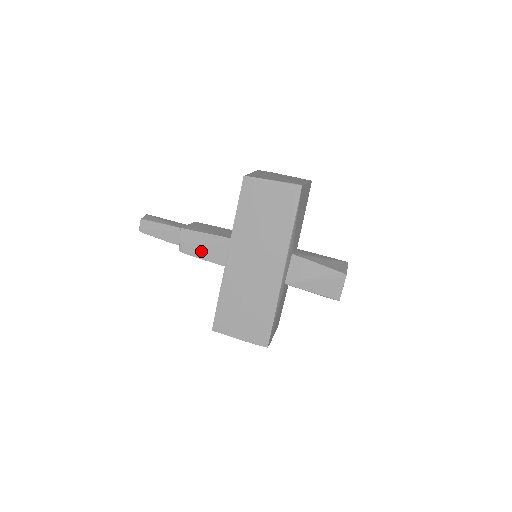
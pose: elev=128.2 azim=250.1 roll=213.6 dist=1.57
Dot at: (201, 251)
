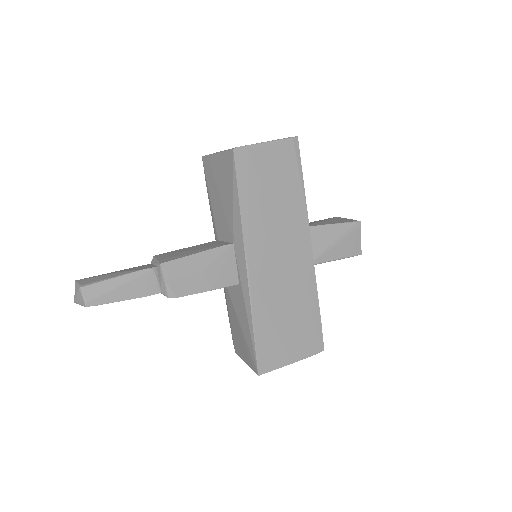
Dot at: (201, 281)
